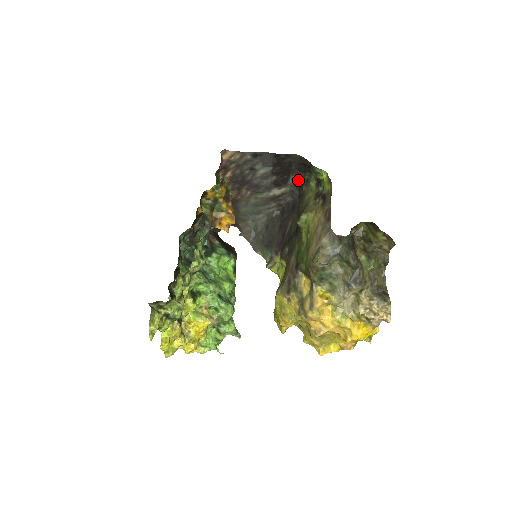
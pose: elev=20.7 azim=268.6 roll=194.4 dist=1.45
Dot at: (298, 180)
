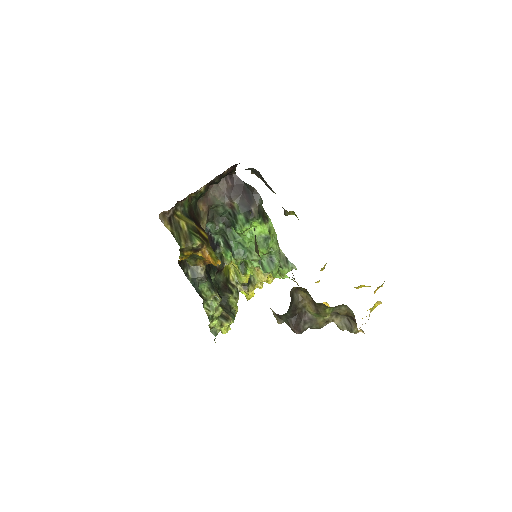
Dot at: occluded
